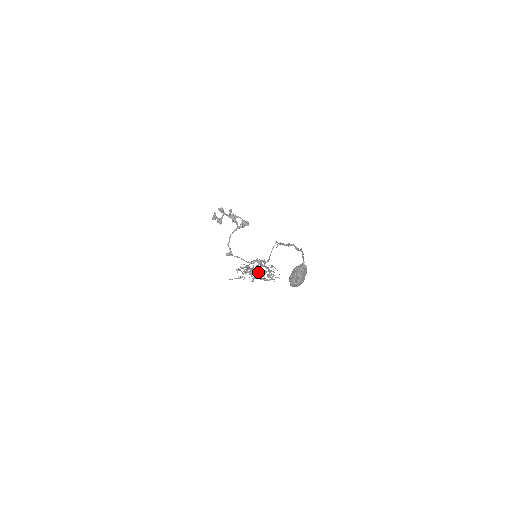
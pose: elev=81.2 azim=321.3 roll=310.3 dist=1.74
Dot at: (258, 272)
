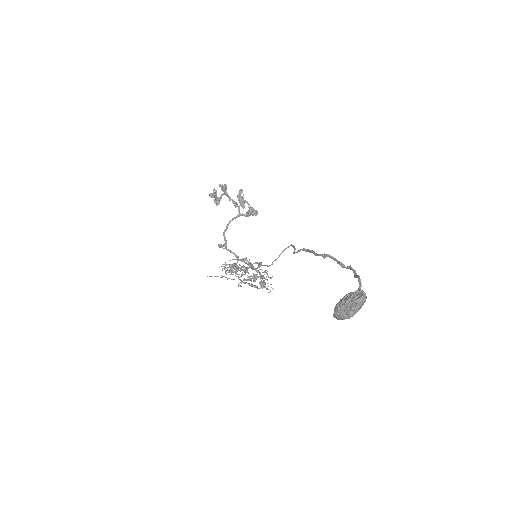
Dot at: (251, 276)
